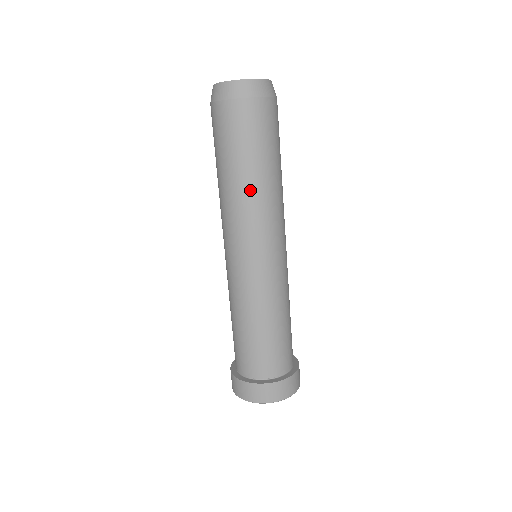
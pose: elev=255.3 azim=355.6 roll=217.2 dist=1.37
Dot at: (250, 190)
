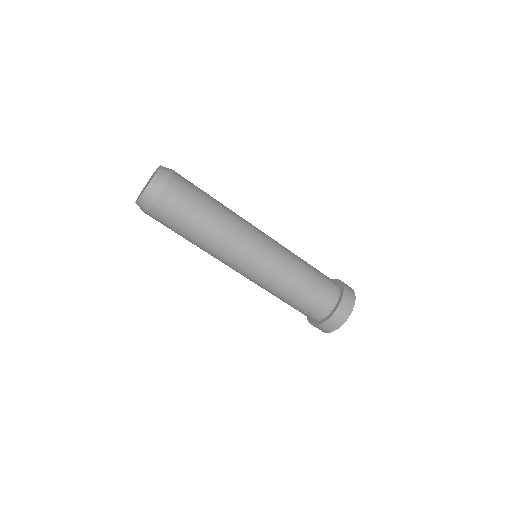
Dot at: (211, 239)
